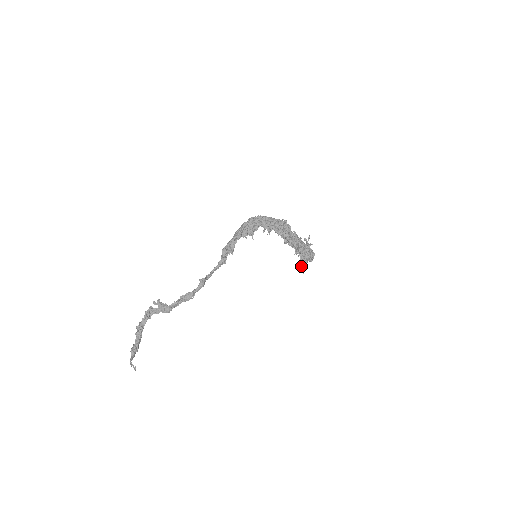
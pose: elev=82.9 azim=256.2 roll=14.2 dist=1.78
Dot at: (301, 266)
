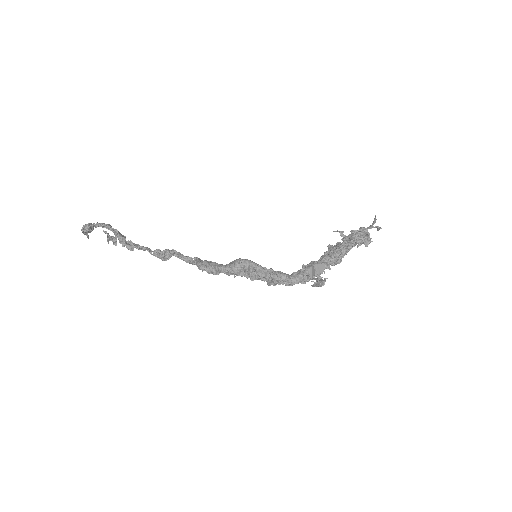
Dot at: occluded
